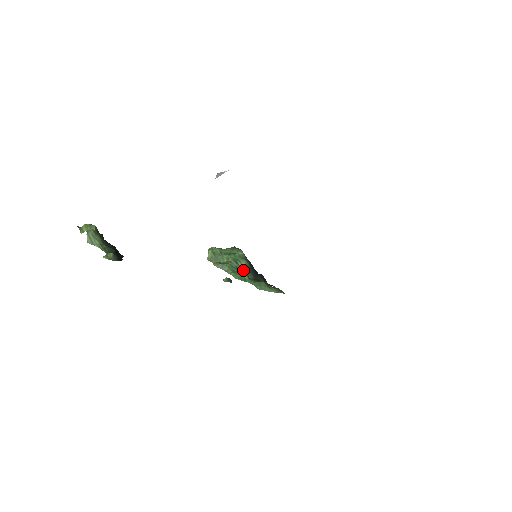
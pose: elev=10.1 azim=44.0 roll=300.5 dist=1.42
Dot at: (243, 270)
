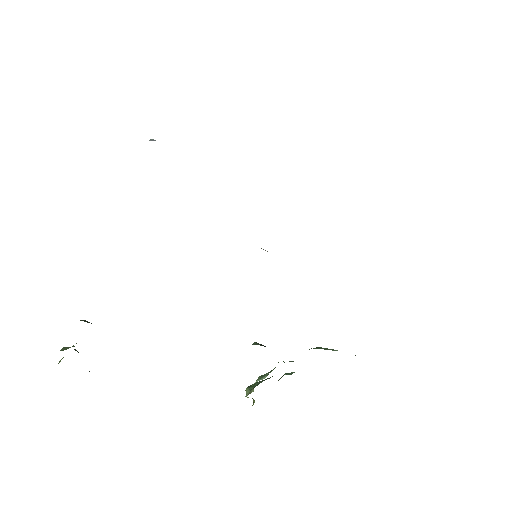
Dot at: occluded
